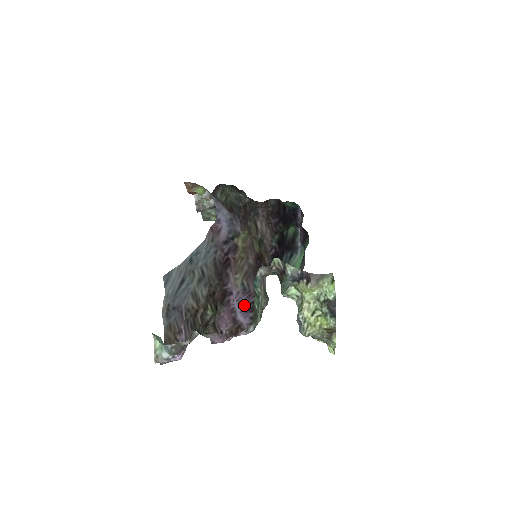
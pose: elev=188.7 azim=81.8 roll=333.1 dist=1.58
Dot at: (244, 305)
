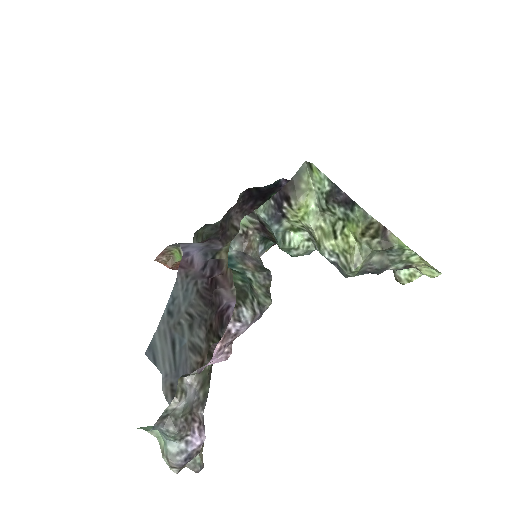
Dot at: occluded
